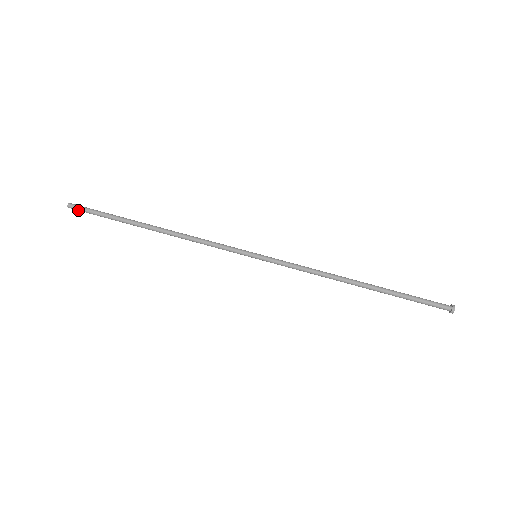
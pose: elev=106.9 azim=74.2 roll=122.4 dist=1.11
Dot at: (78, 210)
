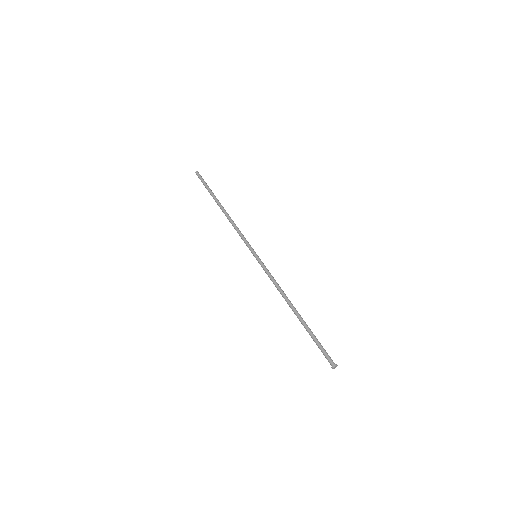
Dot at: (198, 177)
